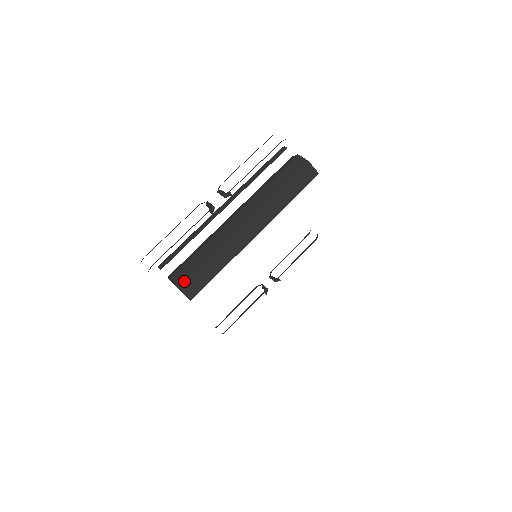
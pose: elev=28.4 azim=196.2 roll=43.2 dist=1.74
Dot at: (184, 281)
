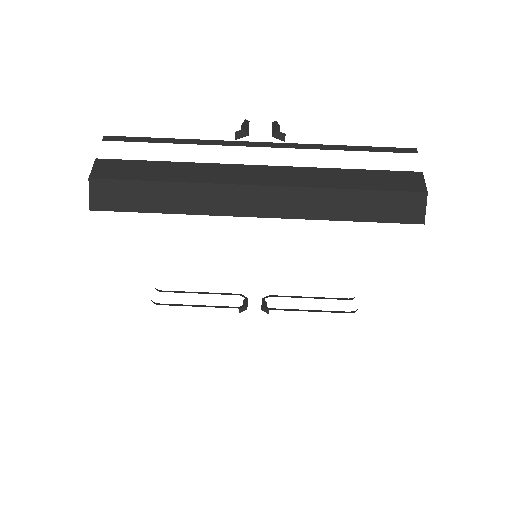
Dot at: (106, 177)
